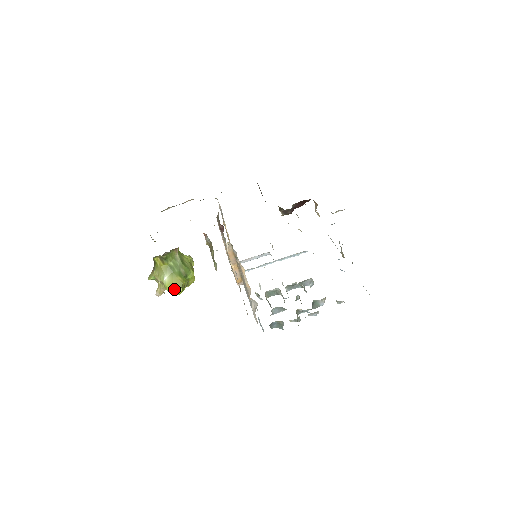
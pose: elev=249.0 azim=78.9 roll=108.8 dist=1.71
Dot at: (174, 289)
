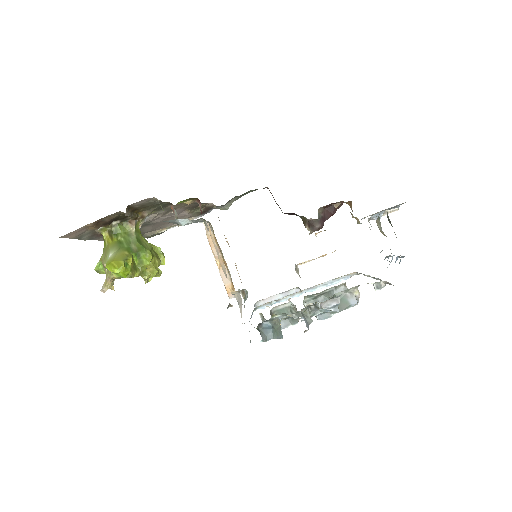
Dot at: (114, 264)
